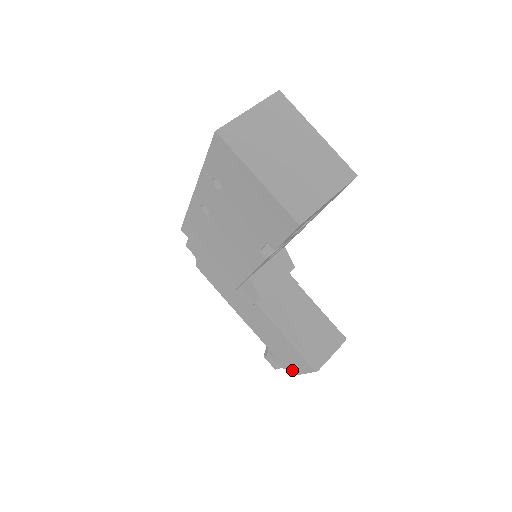
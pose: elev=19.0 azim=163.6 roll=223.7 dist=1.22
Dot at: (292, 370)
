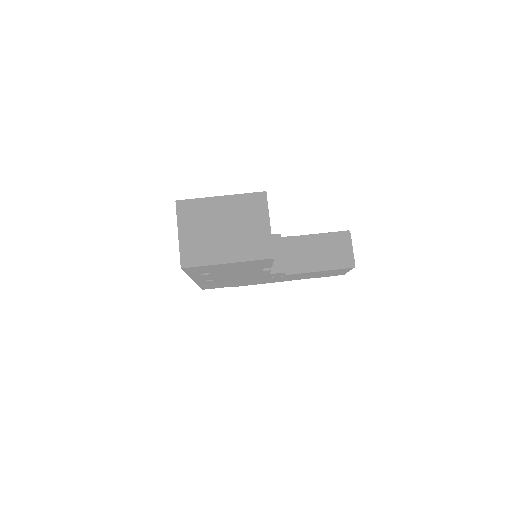
Dot at: (341, 274)
